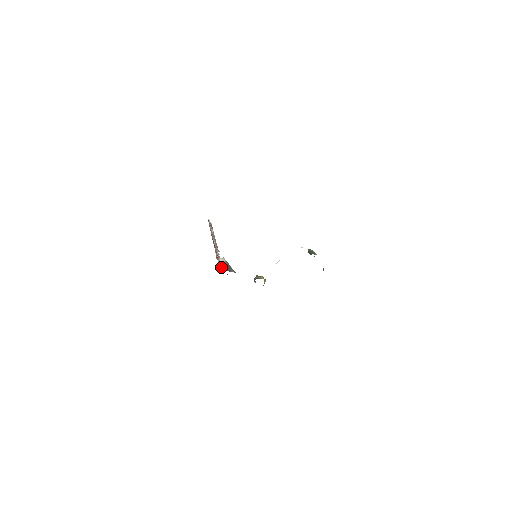
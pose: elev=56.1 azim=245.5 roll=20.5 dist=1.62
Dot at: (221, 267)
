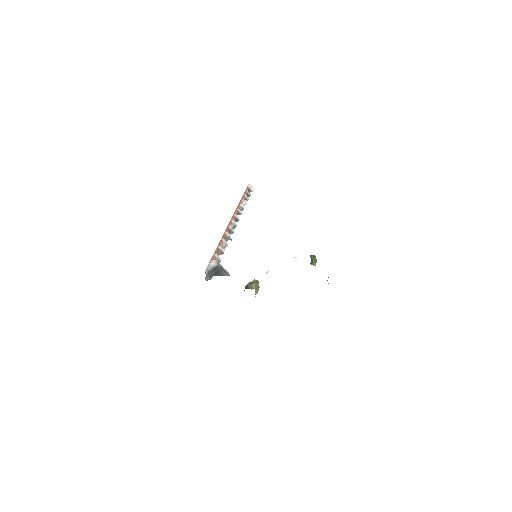
Dot at: (210, 272)
